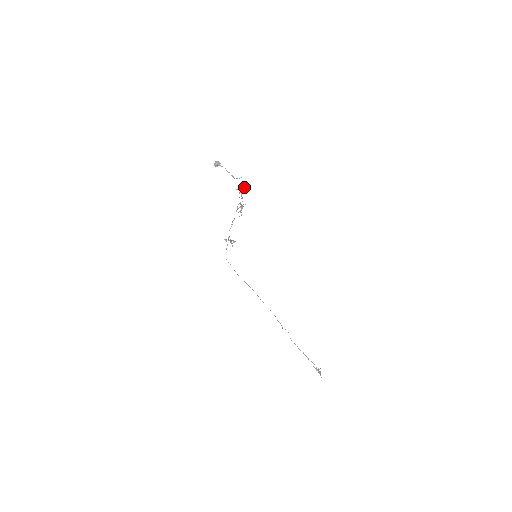
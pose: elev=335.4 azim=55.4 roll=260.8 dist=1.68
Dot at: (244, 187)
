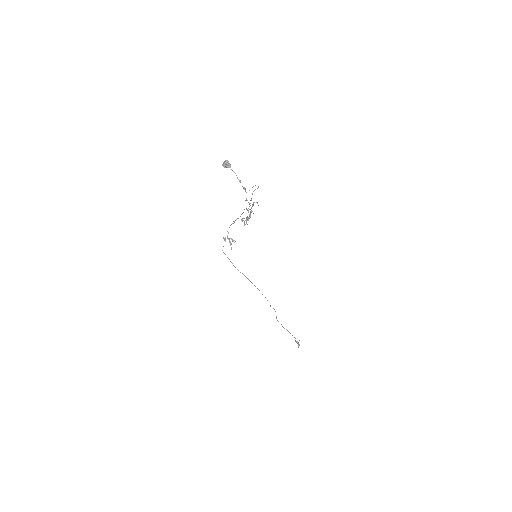
Dot at: occluded
